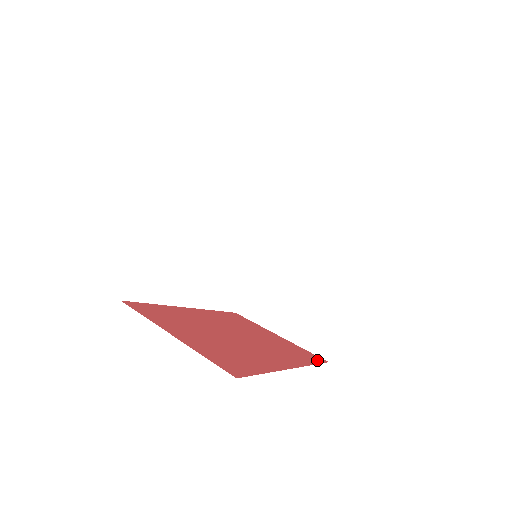
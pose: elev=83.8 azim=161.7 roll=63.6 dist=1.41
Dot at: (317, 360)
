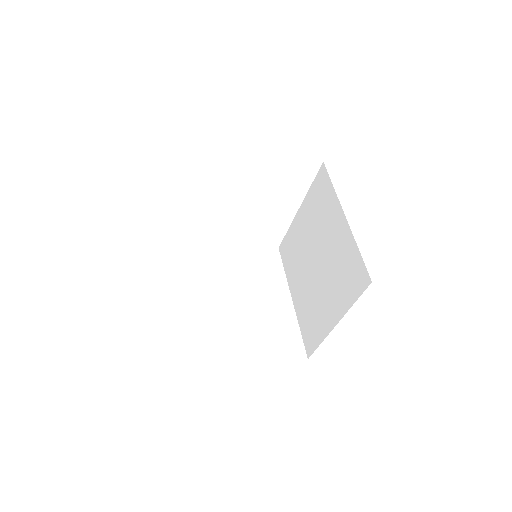
Dot at: occluded
